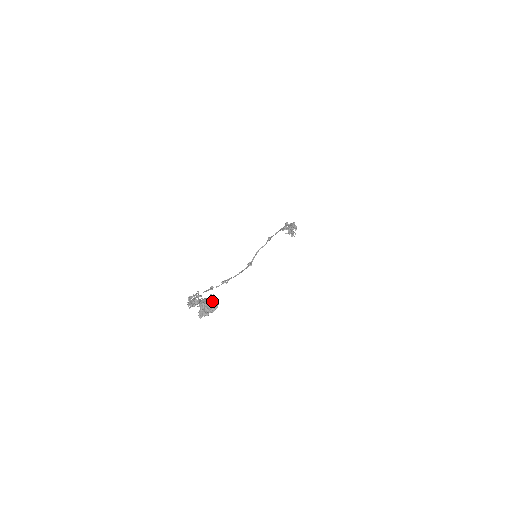
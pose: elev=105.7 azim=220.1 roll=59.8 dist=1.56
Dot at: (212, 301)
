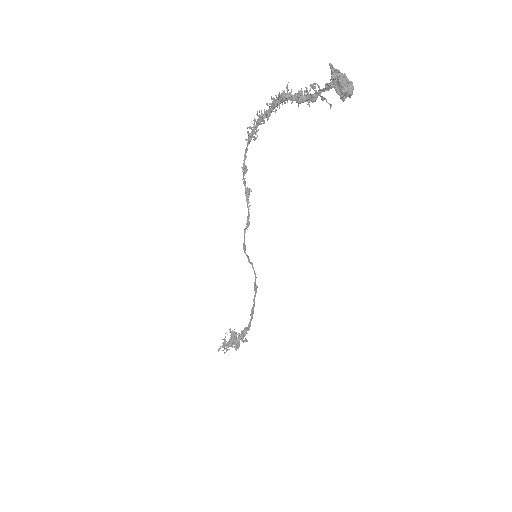
Dot at: (351, 86)
